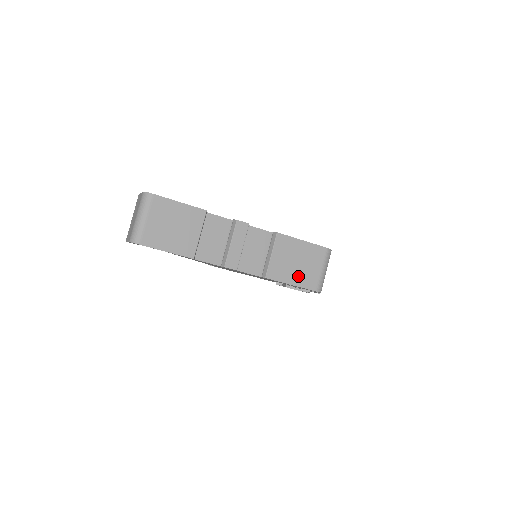
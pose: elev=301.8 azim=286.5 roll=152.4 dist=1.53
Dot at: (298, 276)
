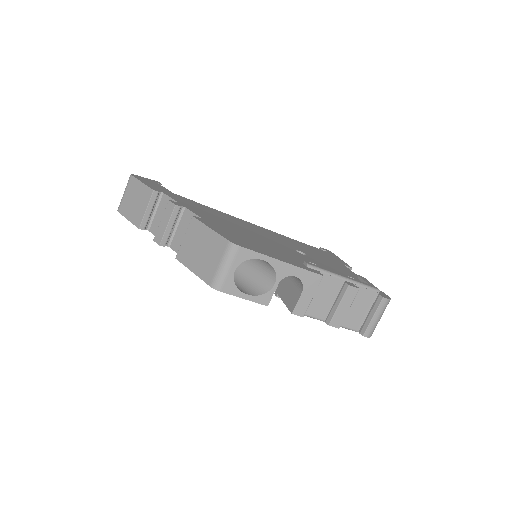
Dot at: (199, 264)
